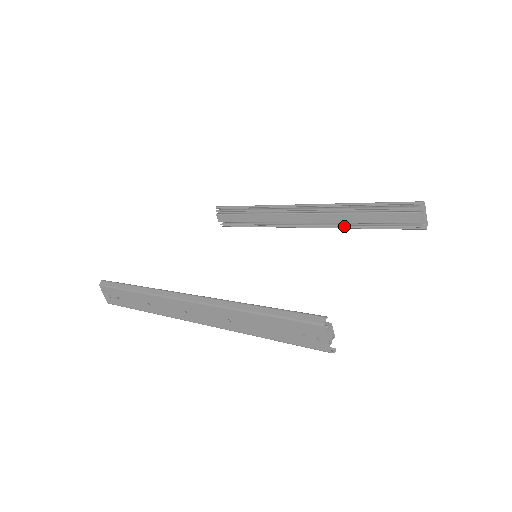
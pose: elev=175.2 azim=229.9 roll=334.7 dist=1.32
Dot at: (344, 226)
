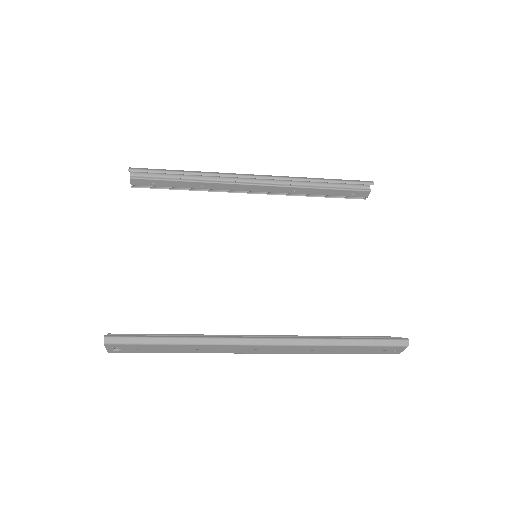
Dot at: occluded
